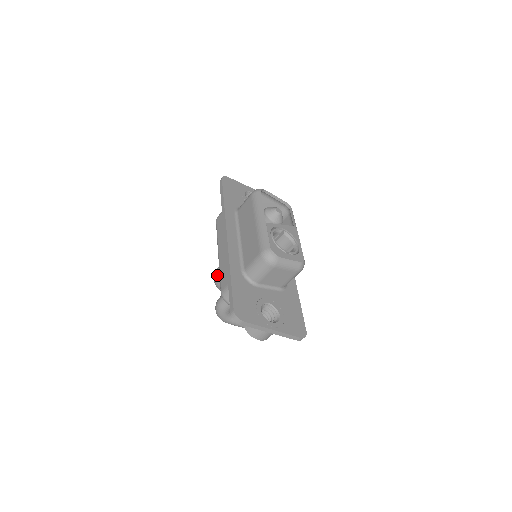
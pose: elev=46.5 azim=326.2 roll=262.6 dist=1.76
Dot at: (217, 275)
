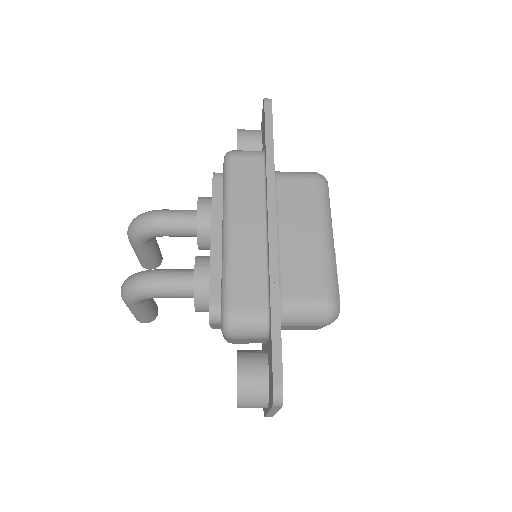
Dot at: (159, 224)
